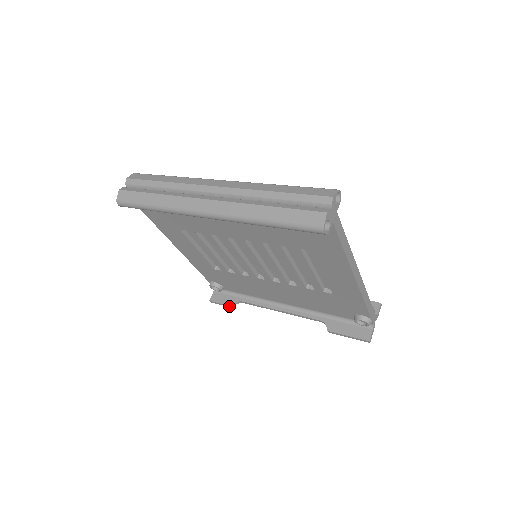
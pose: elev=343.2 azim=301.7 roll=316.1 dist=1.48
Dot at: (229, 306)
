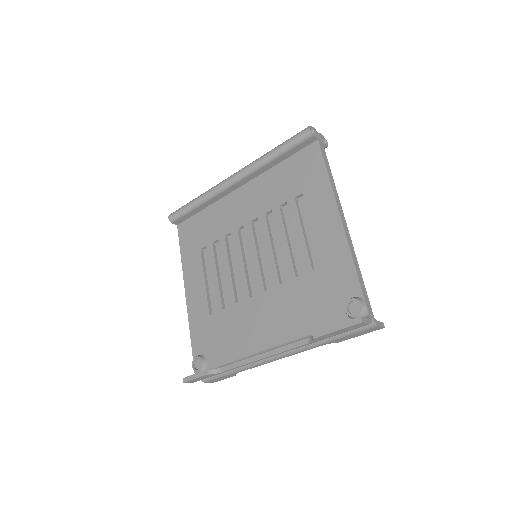
Dot at: (204, 373)
